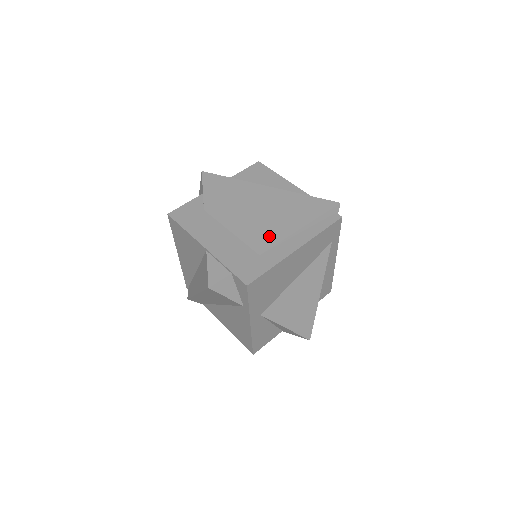
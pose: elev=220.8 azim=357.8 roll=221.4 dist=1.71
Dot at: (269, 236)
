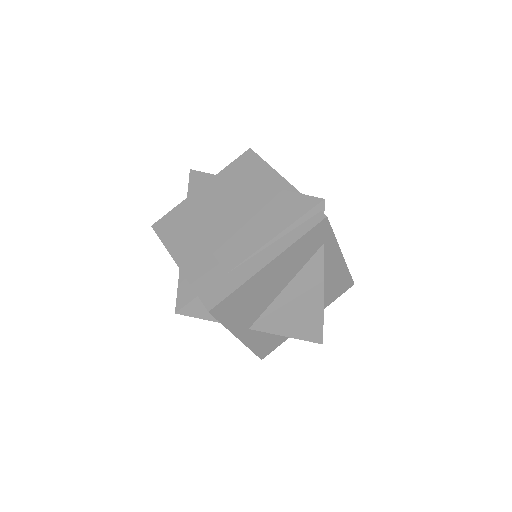
Dot at: (241, 248)
